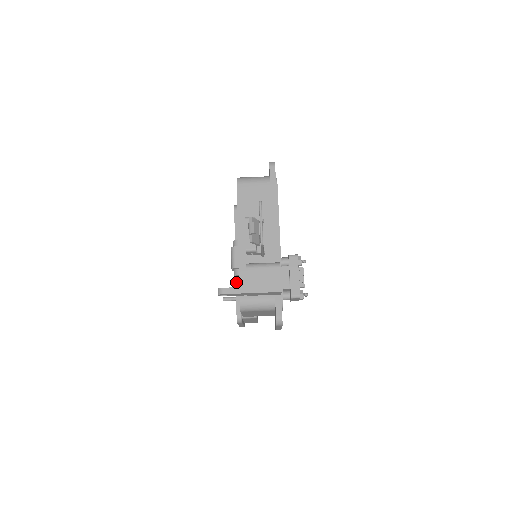
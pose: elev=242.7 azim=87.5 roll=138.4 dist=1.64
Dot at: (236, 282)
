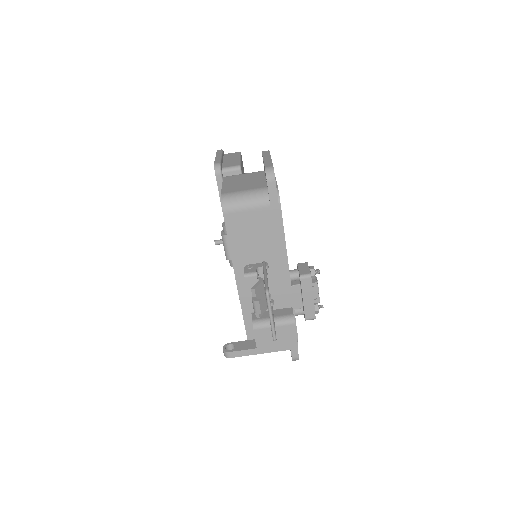
Dot at: occluded
